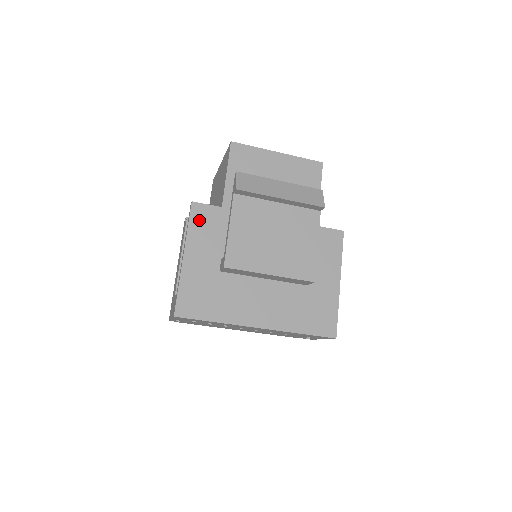
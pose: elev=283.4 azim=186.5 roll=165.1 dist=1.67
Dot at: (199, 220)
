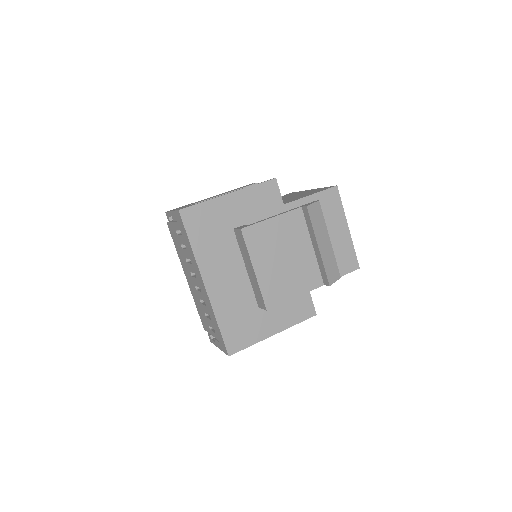
Dot at: (265, 191)
